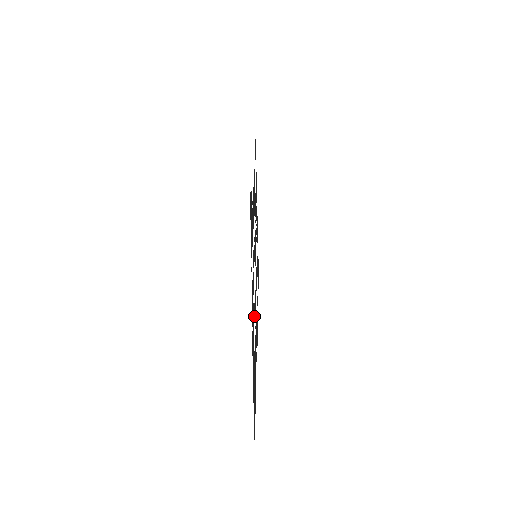
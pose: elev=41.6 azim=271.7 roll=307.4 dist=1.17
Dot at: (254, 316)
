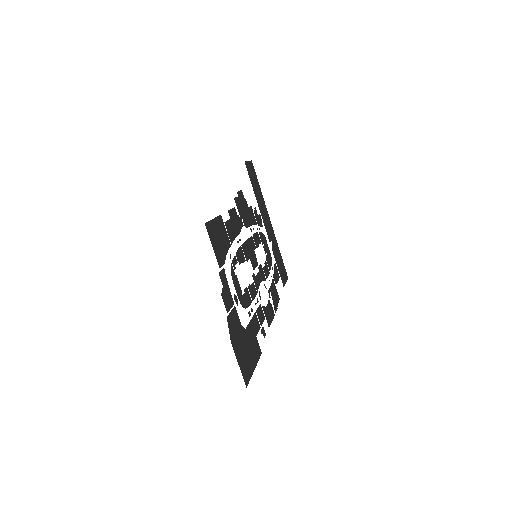
Dot at: (244, 303)
